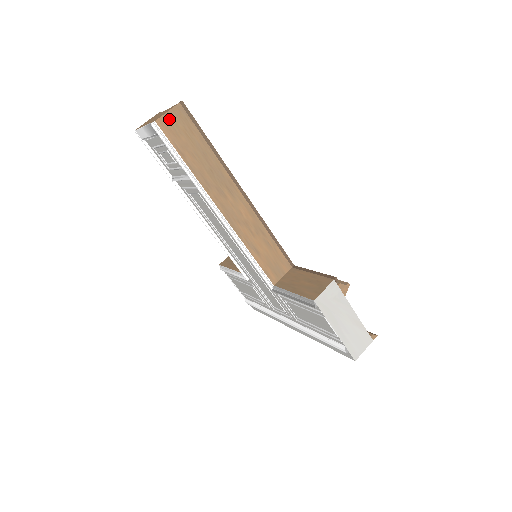
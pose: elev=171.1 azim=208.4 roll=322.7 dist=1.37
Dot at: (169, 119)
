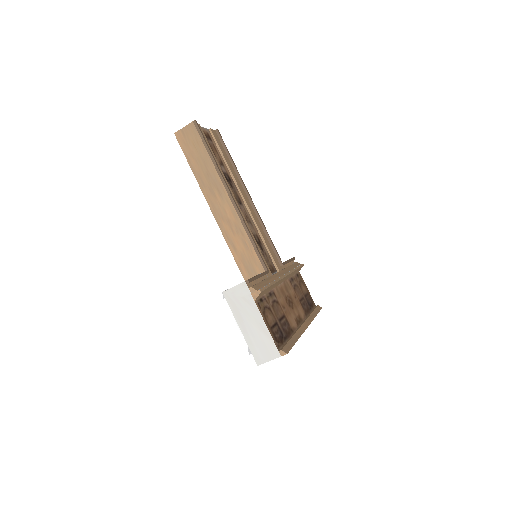
Dot at: (184, 133)
